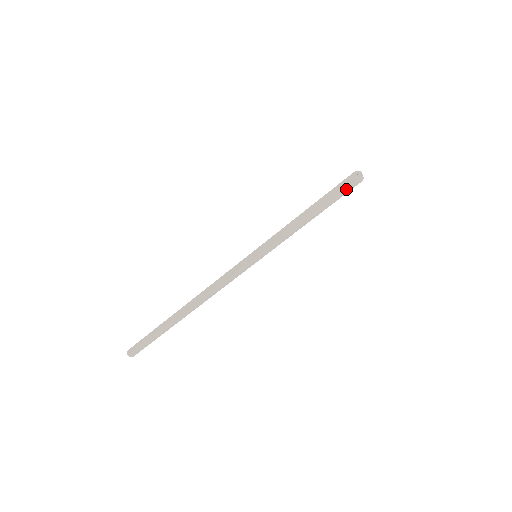
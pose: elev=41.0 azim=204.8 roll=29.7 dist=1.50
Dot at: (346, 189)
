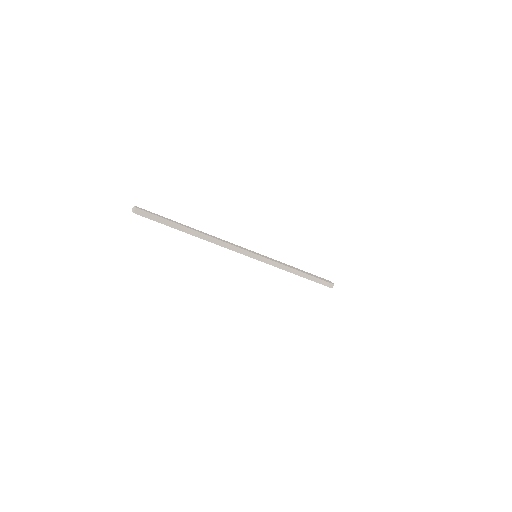
Dot at: (323, 281)
